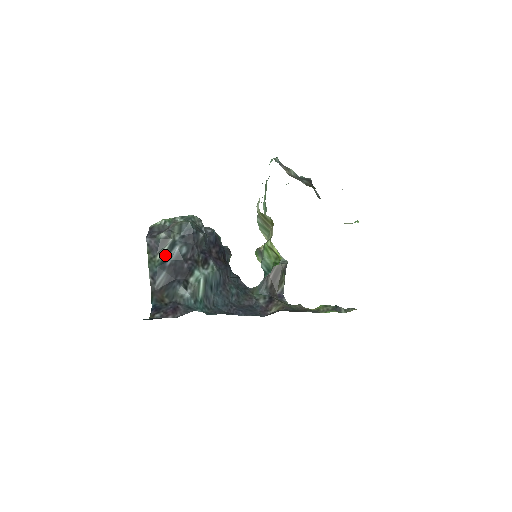
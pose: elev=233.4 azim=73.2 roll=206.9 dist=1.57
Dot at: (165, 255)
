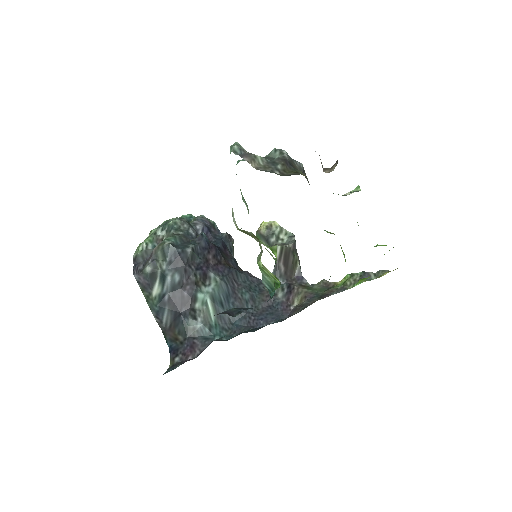
Dot at: (160, 290)
